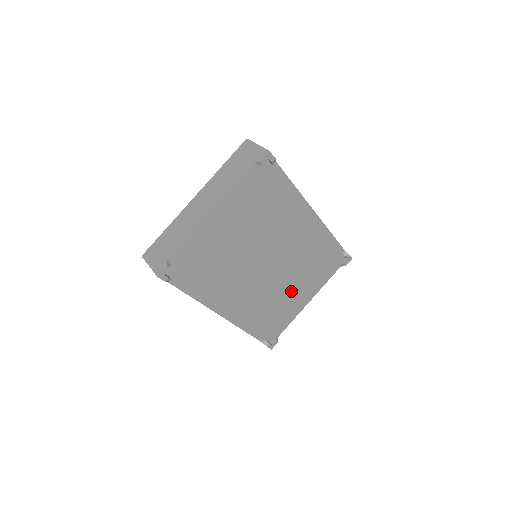
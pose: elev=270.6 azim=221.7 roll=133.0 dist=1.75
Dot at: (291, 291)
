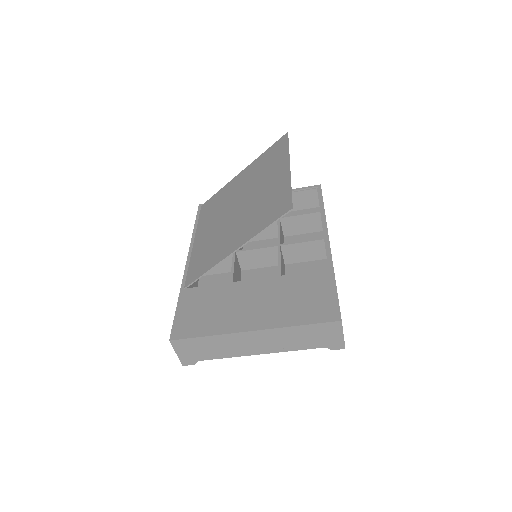
Dot at: occluded
